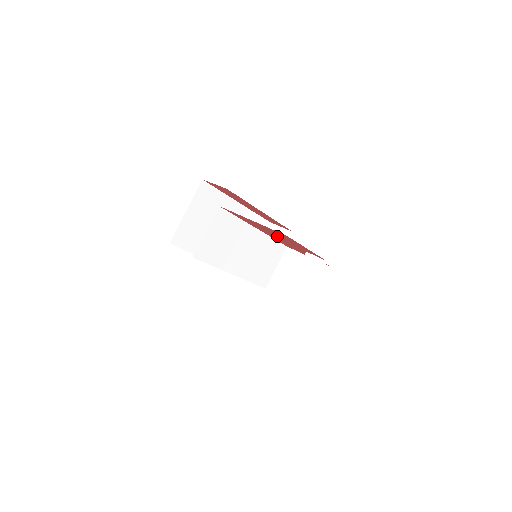
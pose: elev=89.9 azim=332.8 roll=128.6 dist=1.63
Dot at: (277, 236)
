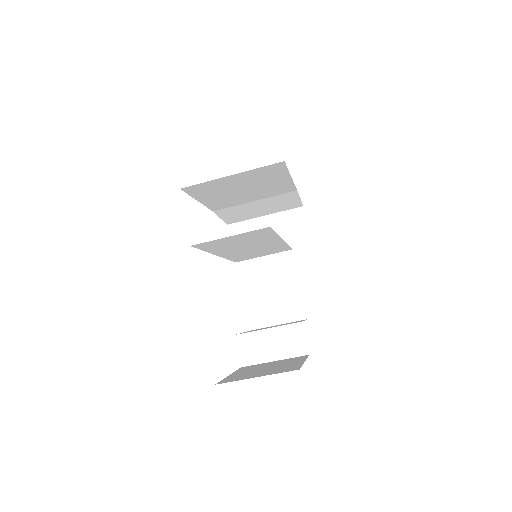
Dot at: occluded
